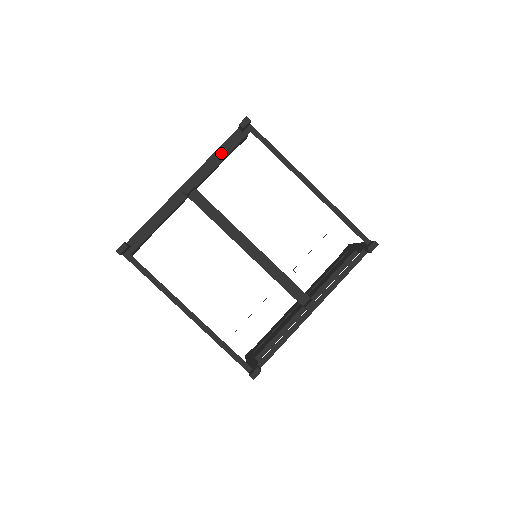
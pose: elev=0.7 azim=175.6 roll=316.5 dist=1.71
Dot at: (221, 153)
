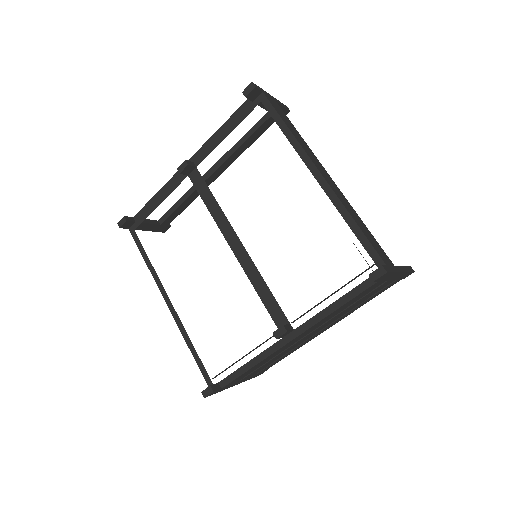
Dot at: (227, 128)
